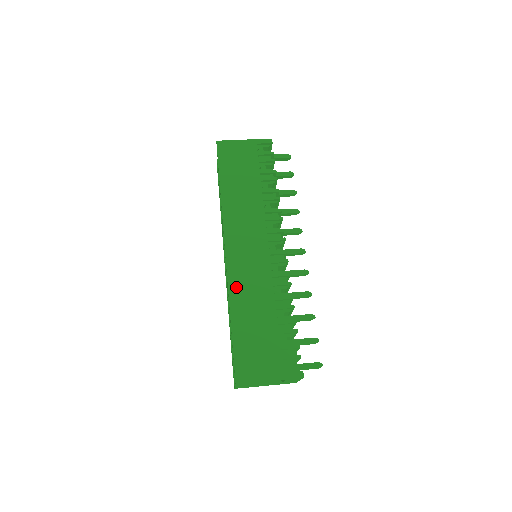
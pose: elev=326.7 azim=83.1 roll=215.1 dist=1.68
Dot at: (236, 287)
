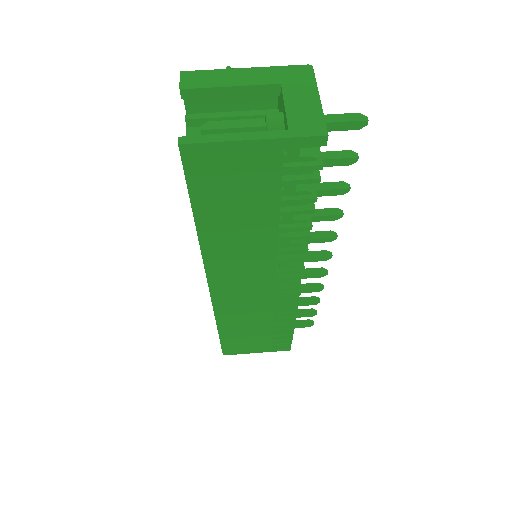
Dot at: (225, 314)
